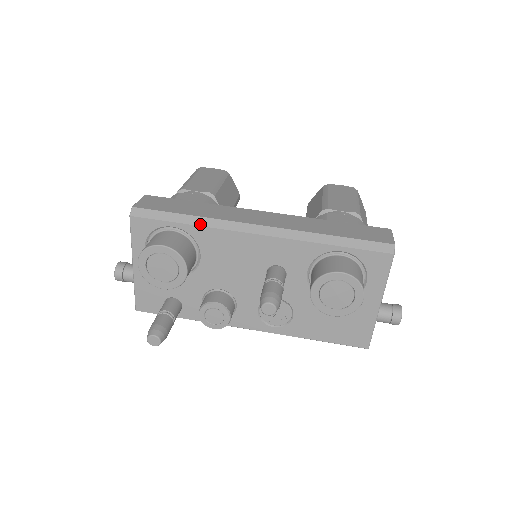
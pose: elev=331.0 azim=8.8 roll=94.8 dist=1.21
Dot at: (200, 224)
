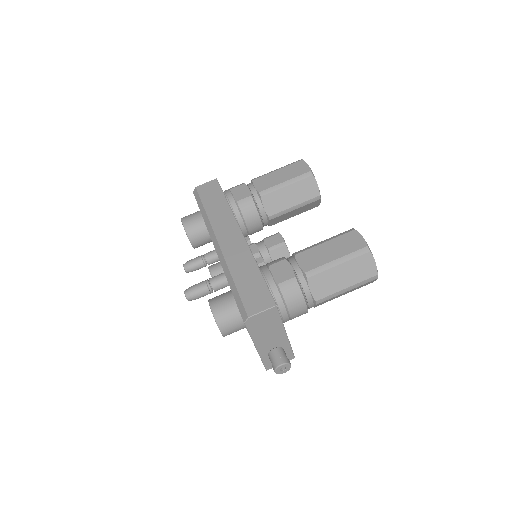
Dot at: (205, 220)
